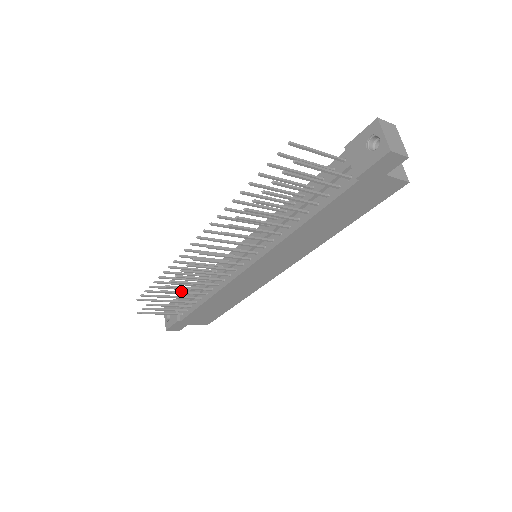
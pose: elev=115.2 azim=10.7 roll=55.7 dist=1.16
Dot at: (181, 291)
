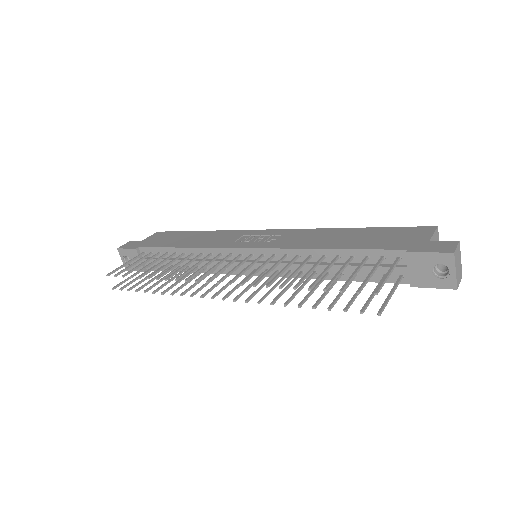
Dot at: (169, 280)
